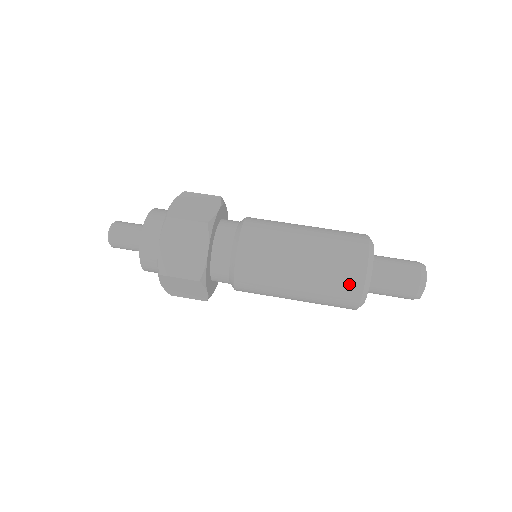
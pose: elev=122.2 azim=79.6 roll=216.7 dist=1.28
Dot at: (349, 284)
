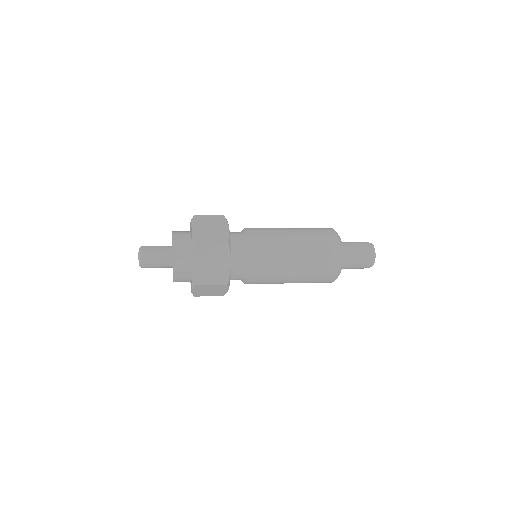
Dot at: occluded
